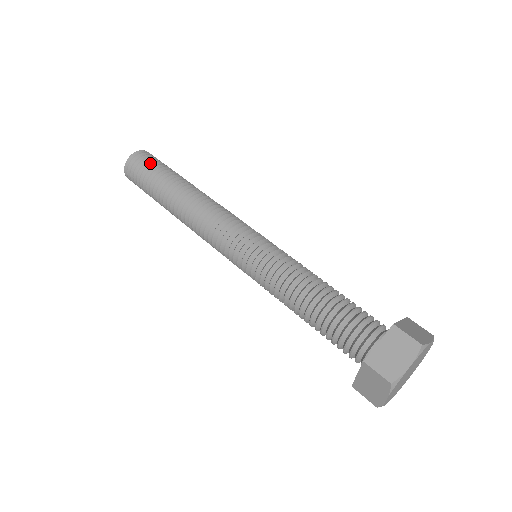
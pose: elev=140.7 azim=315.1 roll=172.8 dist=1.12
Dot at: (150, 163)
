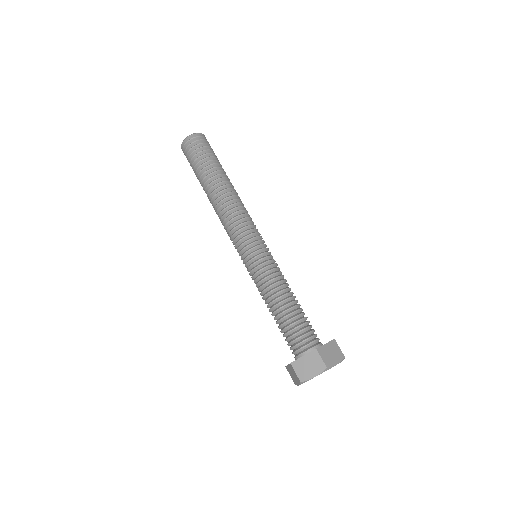
Dot at: (200, 150)
